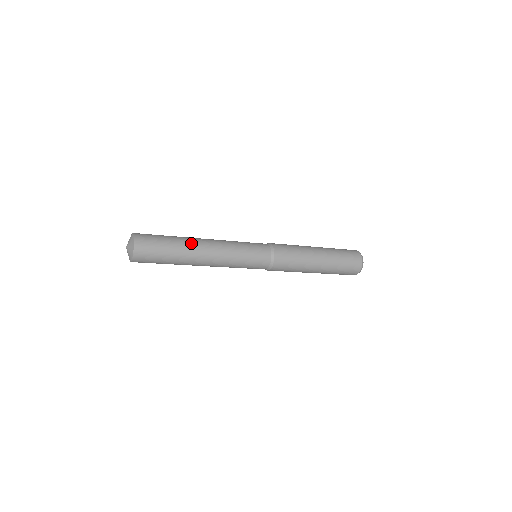
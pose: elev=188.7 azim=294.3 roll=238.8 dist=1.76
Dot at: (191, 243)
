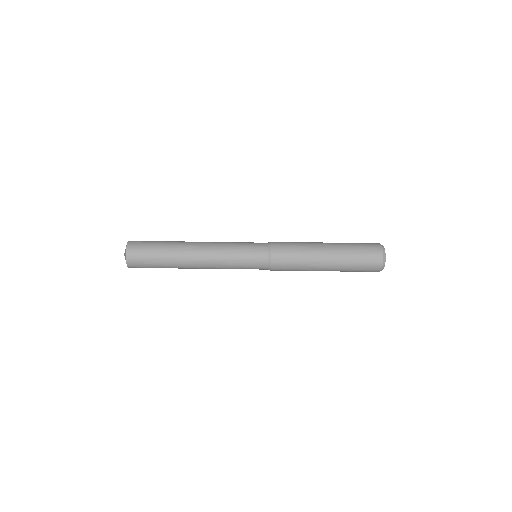
Dot at: (183, 241)
